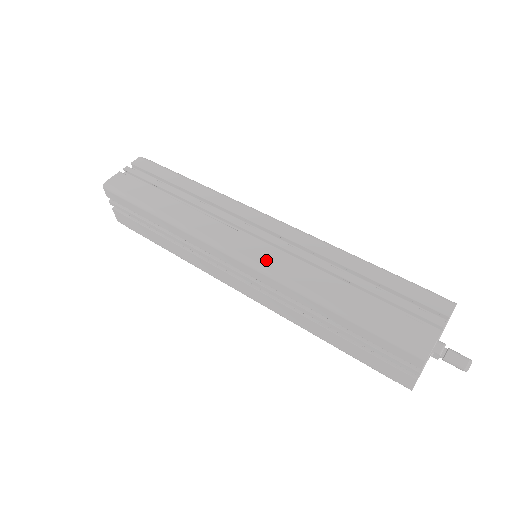
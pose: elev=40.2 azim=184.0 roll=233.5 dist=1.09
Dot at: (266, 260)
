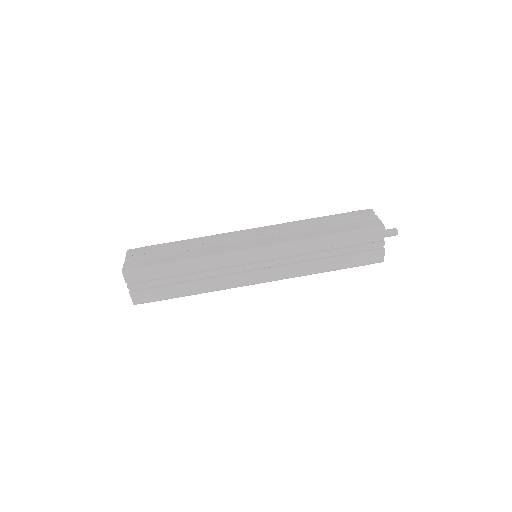
Dot at: (275, 241)
